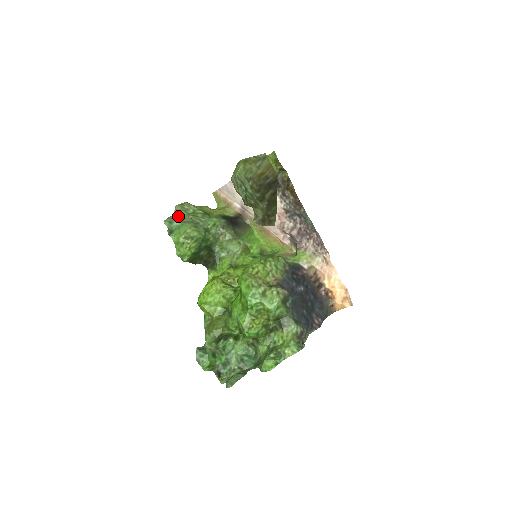
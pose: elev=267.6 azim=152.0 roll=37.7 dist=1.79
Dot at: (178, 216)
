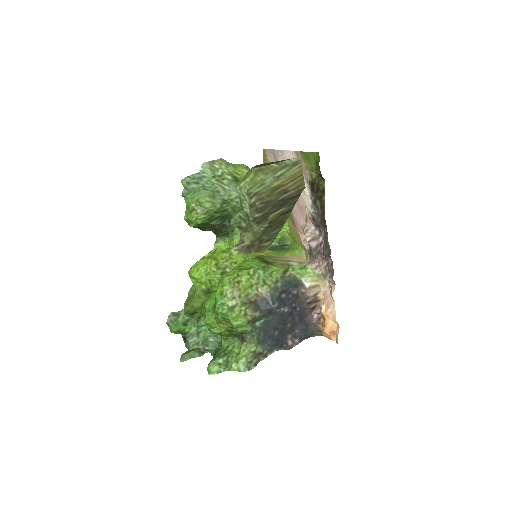
Dot at: (201, 176)
